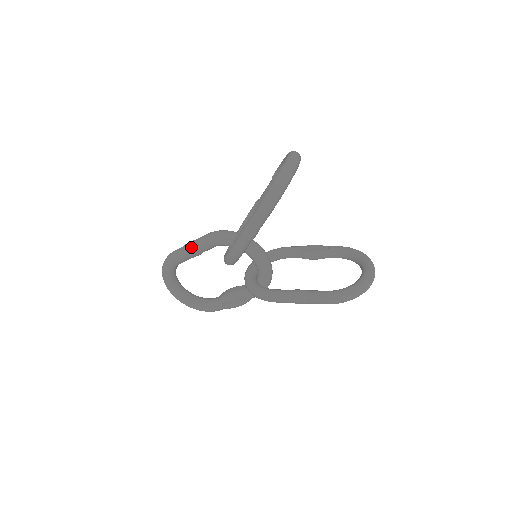
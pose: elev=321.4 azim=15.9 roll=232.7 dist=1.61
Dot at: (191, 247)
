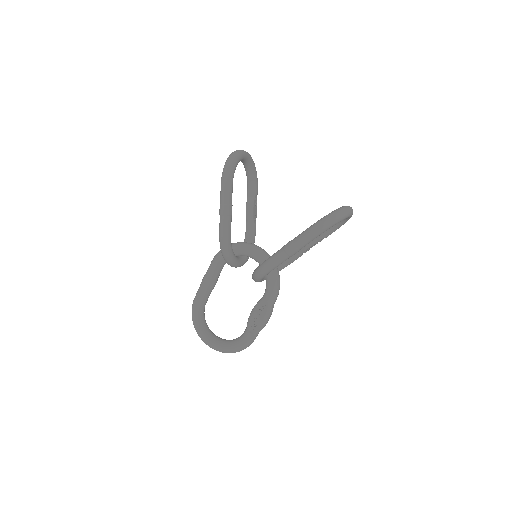
Dot at: (204, 277)
